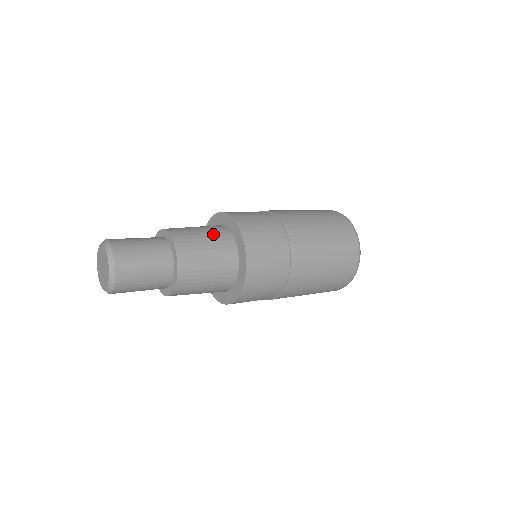
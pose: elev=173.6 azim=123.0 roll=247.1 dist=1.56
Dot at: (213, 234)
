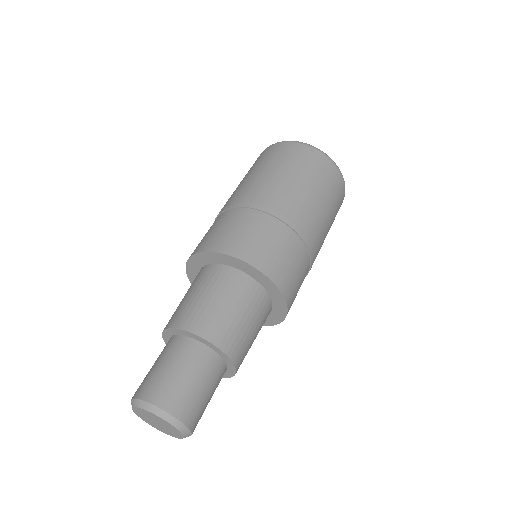
Dot at: (236, 295)
